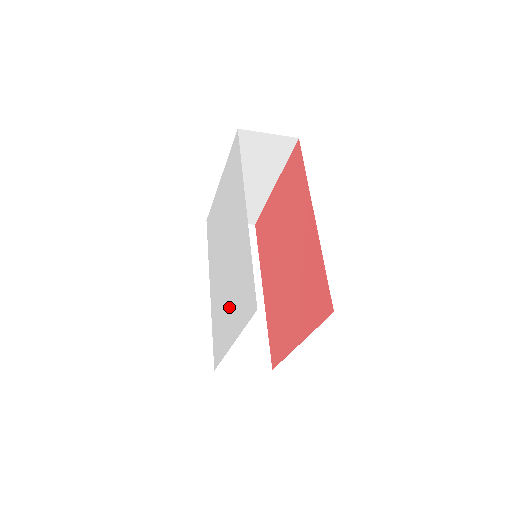
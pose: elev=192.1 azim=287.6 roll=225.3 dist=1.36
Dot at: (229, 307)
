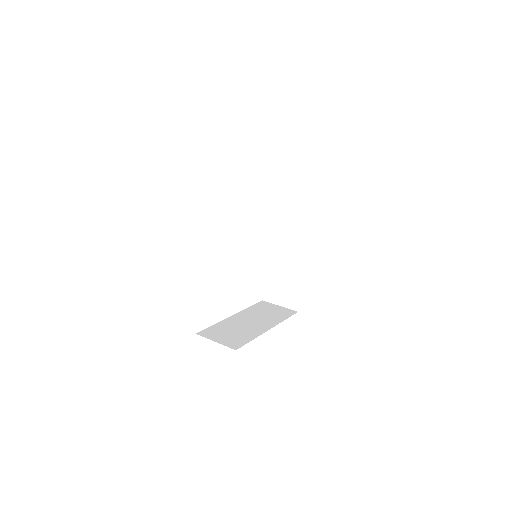
Dot at: occluded
